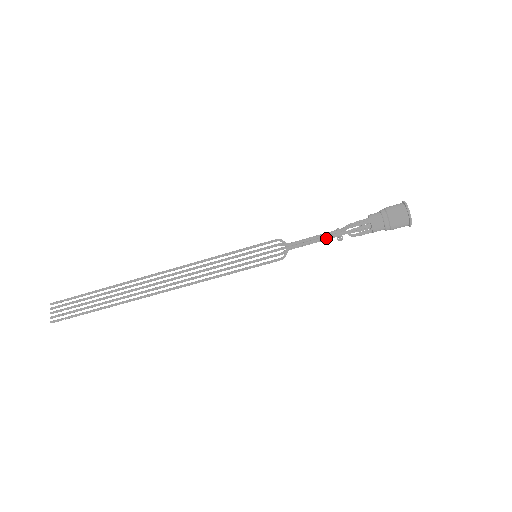
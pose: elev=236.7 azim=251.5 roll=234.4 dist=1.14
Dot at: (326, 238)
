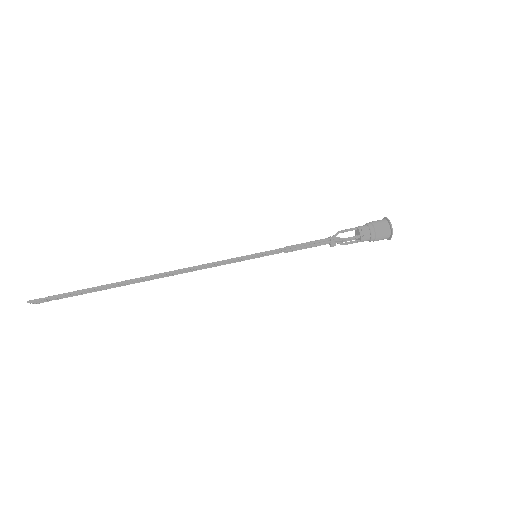
Dot at: (320, 241)
